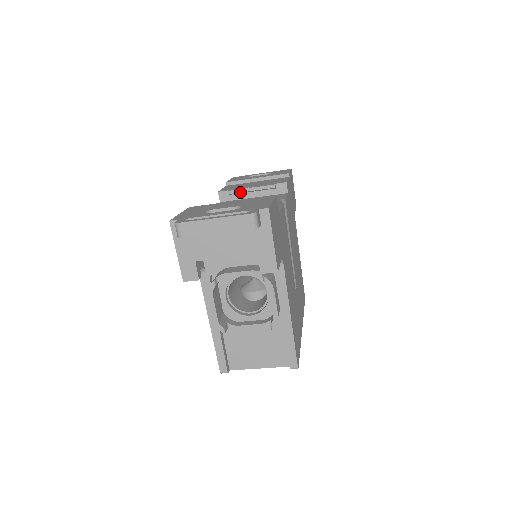
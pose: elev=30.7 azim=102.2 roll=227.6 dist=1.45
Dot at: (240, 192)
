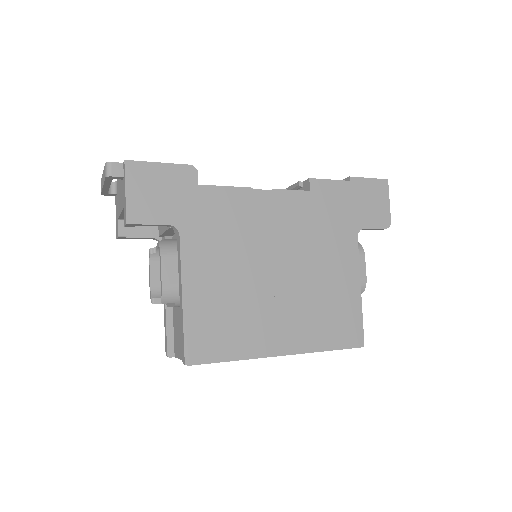
Dot at: occluded
